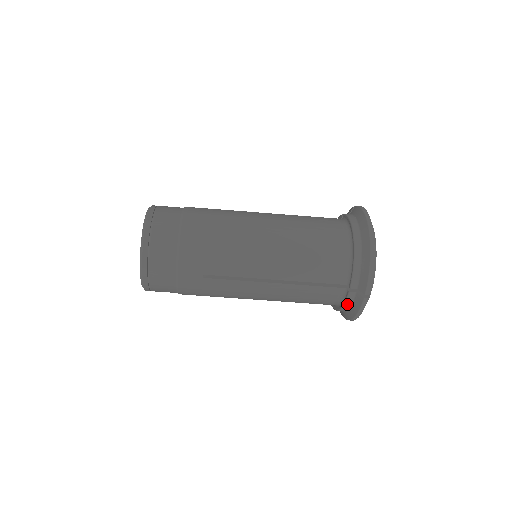
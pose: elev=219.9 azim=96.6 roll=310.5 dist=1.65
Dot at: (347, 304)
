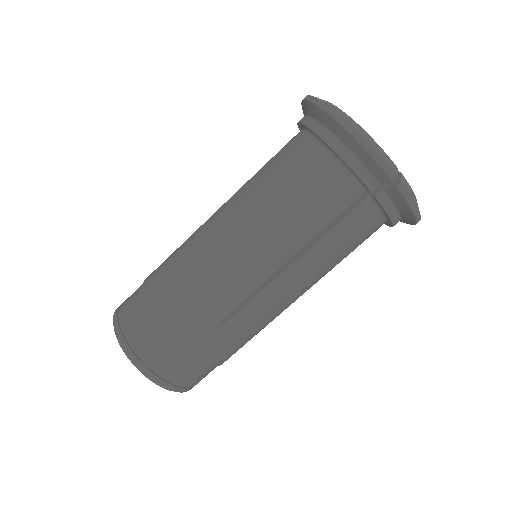
Dot at: (390, 211)
